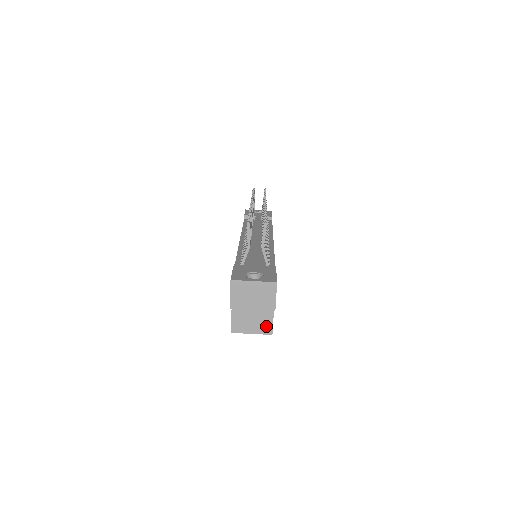
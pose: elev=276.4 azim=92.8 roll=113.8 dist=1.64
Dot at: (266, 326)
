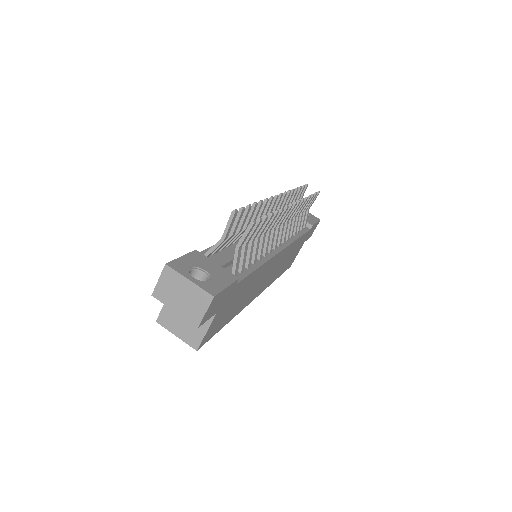
Dot at: (195, 337)
